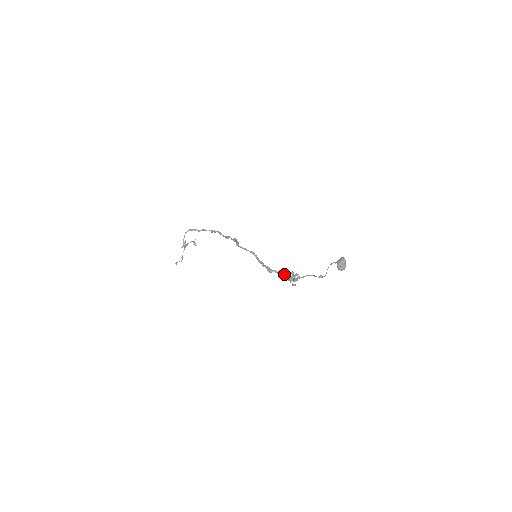
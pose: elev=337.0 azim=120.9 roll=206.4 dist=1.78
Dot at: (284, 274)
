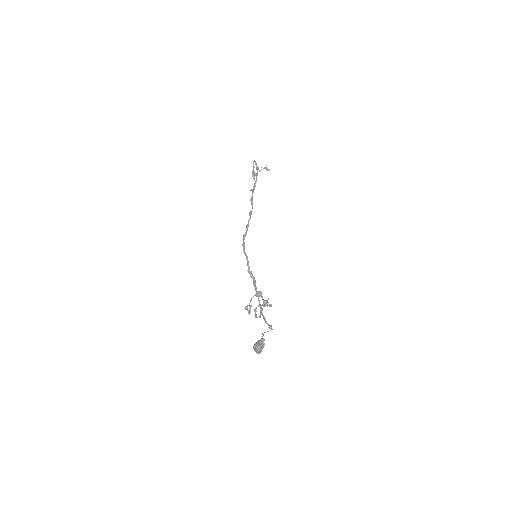
Dot at: (249, 306)
